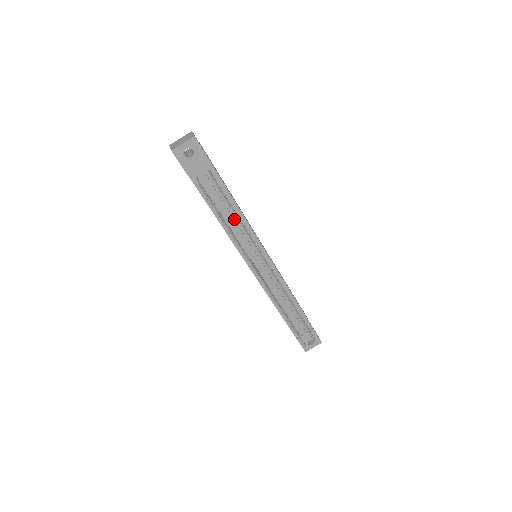
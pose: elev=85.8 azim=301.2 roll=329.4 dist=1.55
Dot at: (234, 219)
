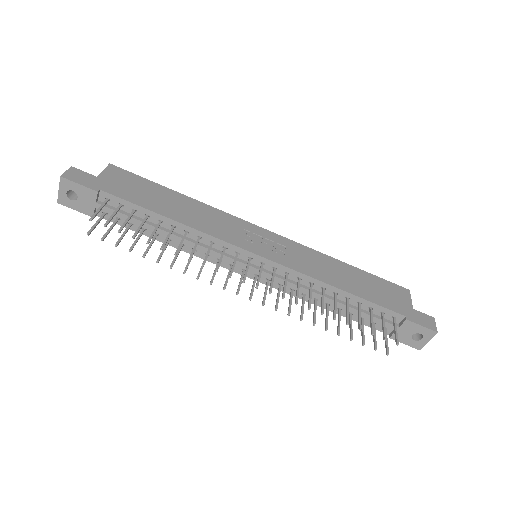
Dot at: (177, 235)
